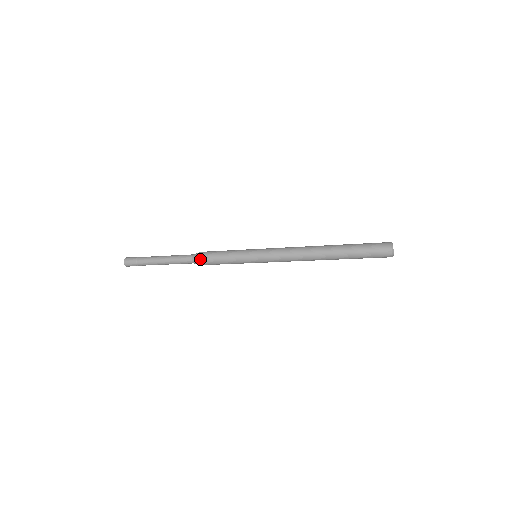
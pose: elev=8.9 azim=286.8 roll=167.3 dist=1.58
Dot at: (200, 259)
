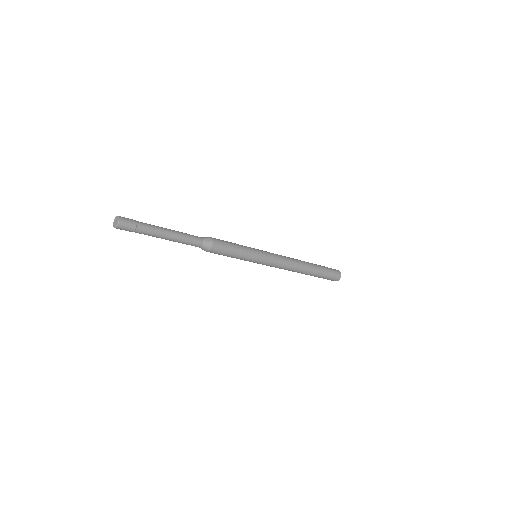
Dot at: (214, 245)
